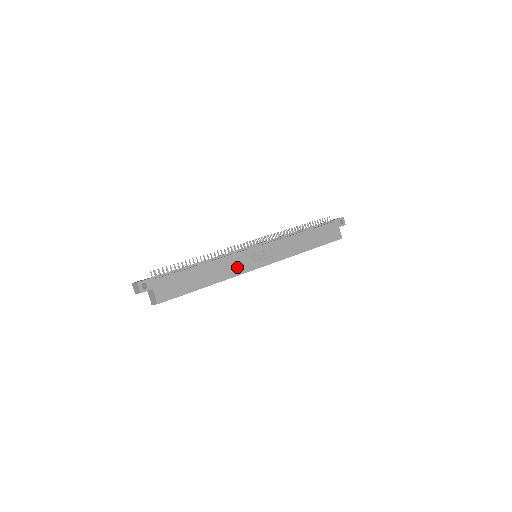
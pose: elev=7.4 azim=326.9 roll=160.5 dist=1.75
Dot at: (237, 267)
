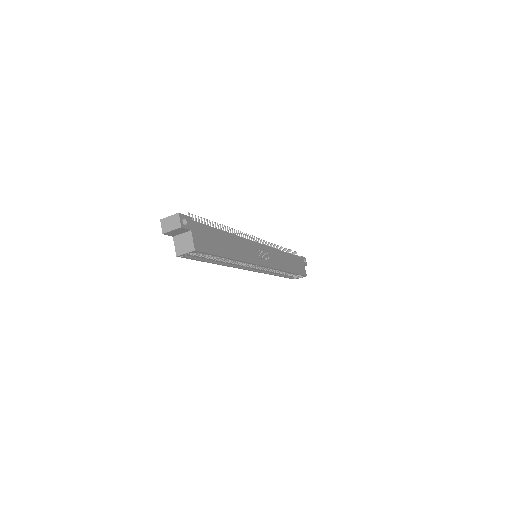
Dot at: (250, 254)
